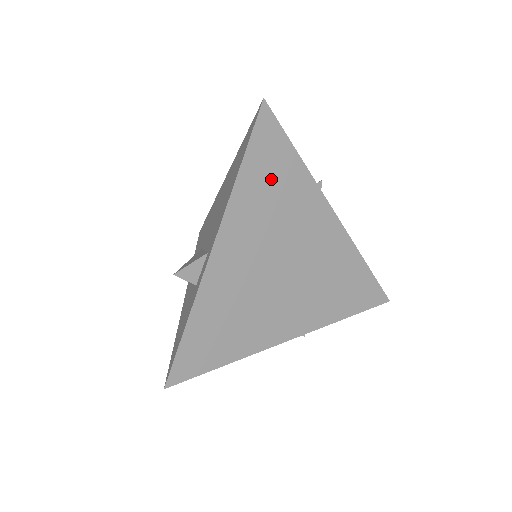
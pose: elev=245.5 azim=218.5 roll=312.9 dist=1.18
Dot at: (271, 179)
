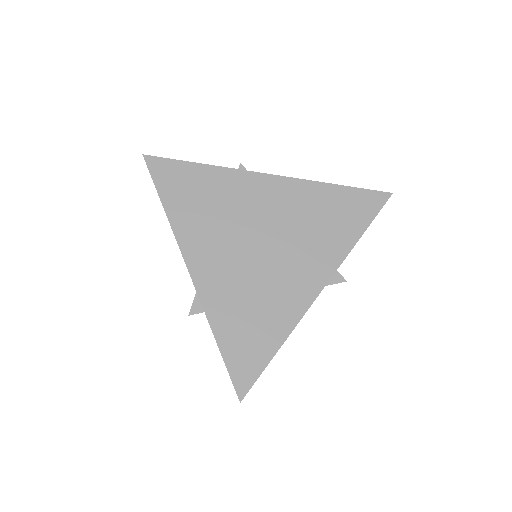
Dot at: (194, 196)
